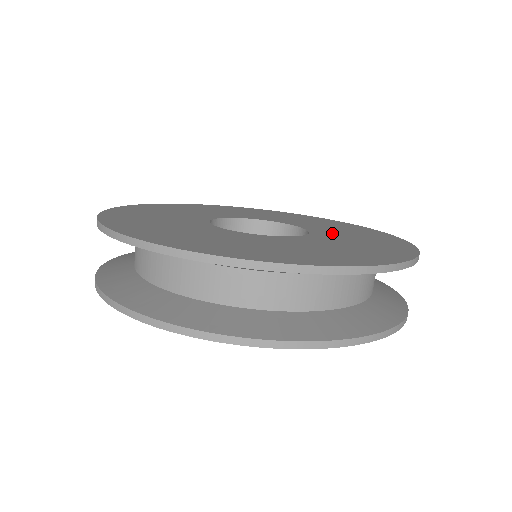
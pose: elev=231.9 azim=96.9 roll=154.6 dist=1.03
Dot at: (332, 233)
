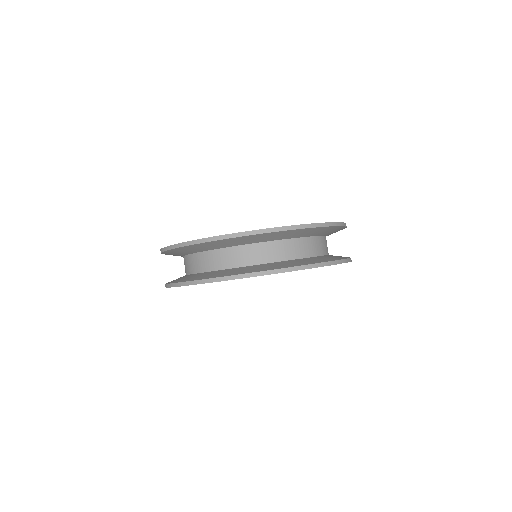
Dot at: occluded
